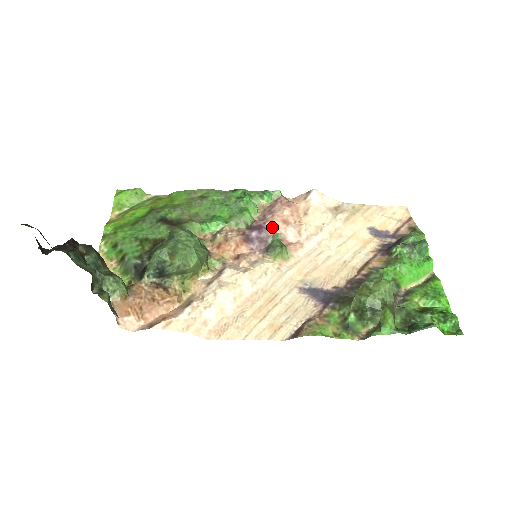
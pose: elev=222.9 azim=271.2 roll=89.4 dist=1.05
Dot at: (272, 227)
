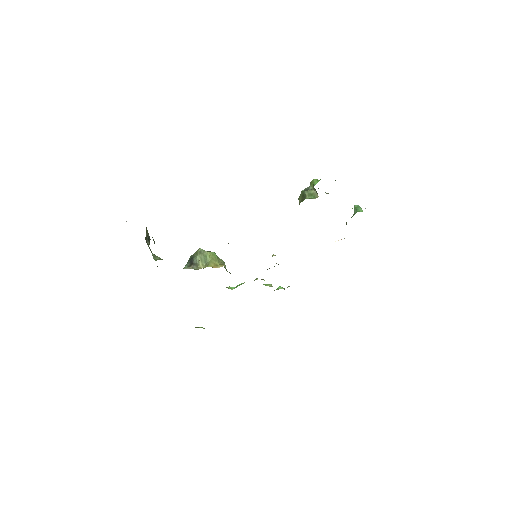
Dot at: occluded
